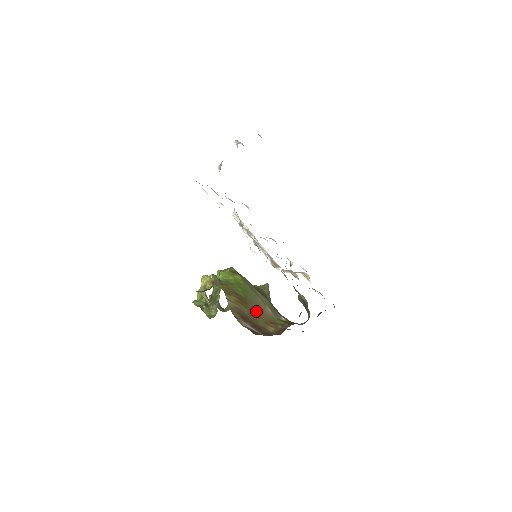
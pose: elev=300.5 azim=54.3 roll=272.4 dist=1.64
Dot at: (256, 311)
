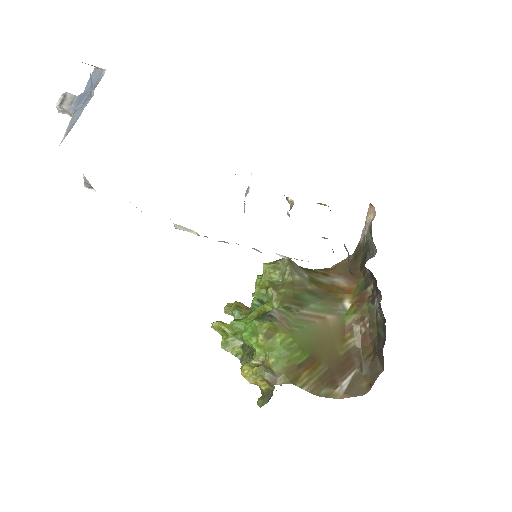
Dot at: (327, 346)
